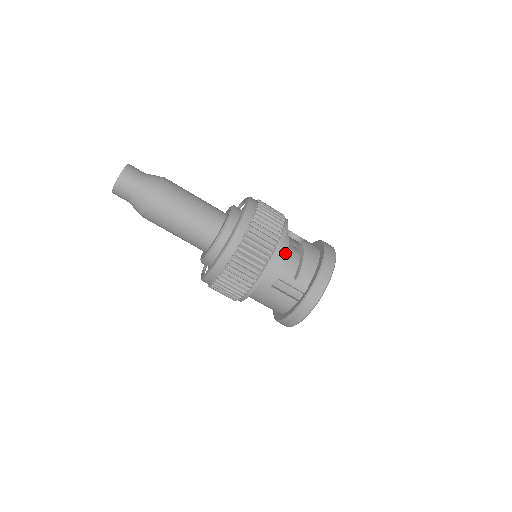
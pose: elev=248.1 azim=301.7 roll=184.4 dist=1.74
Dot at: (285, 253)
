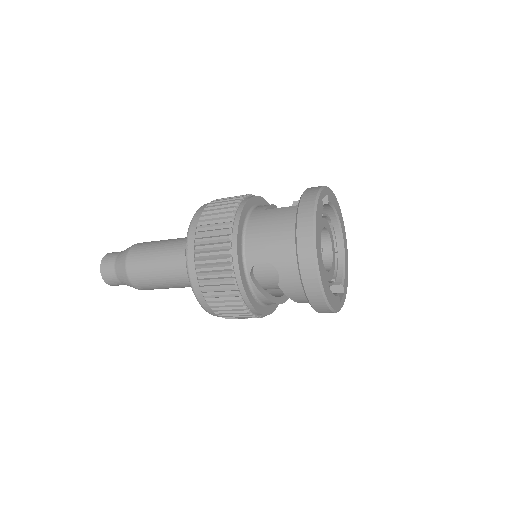
Dot at: (272, 303)
